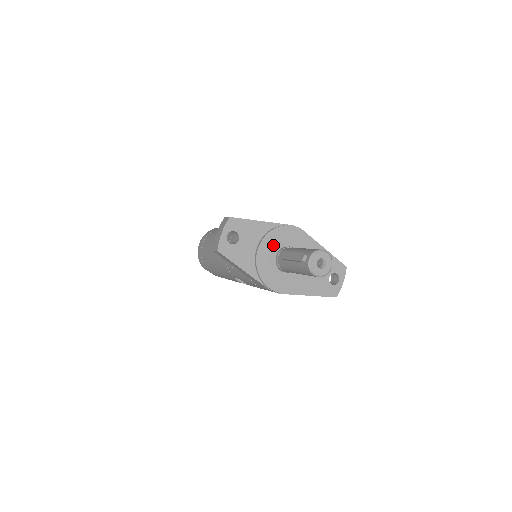
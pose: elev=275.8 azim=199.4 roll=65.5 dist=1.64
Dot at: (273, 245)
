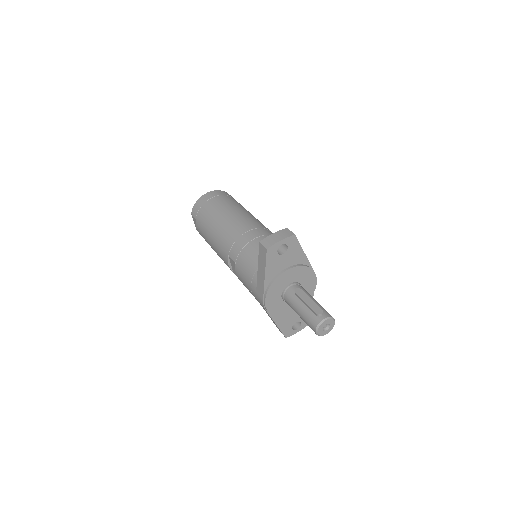
Dot at: (295, 276)
